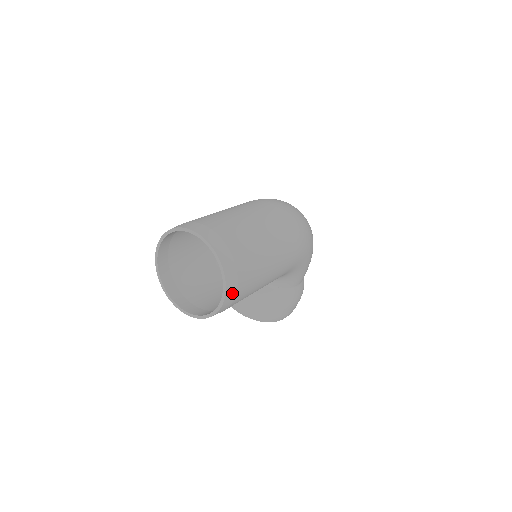
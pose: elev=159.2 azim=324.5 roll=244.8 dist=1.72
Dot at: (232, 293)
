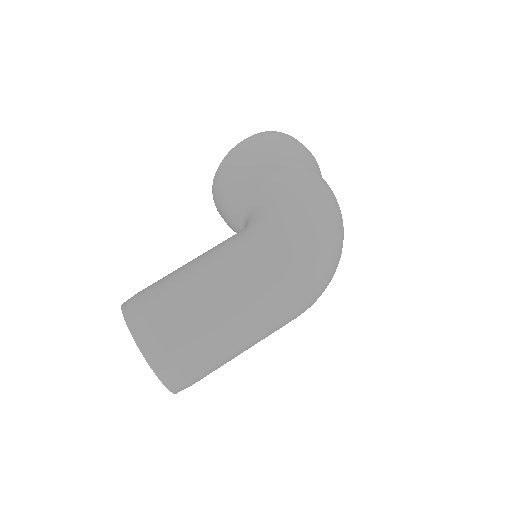
Dot at: occluded
